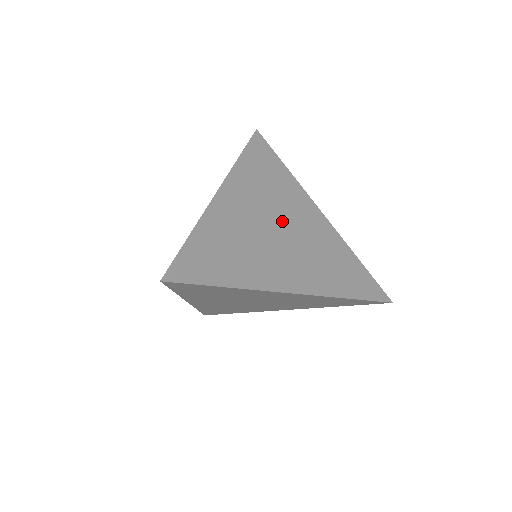
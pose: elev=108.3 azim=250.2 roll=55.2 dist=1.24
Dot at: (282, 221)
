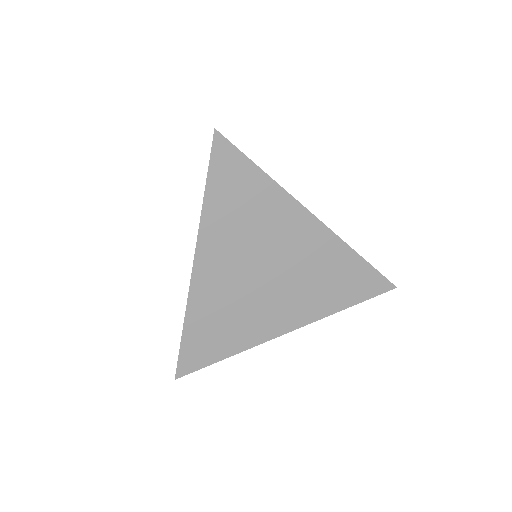
Dot at: (269, 260)
